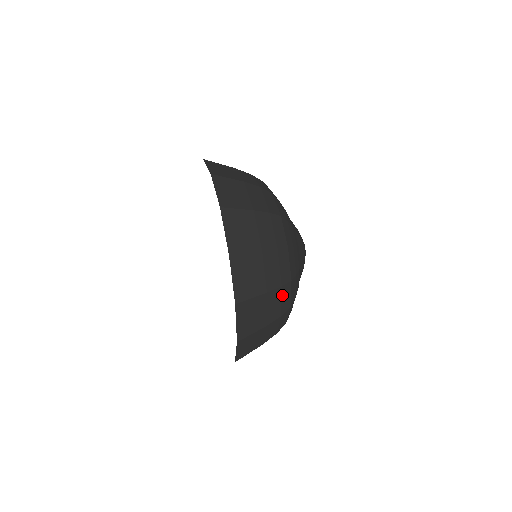
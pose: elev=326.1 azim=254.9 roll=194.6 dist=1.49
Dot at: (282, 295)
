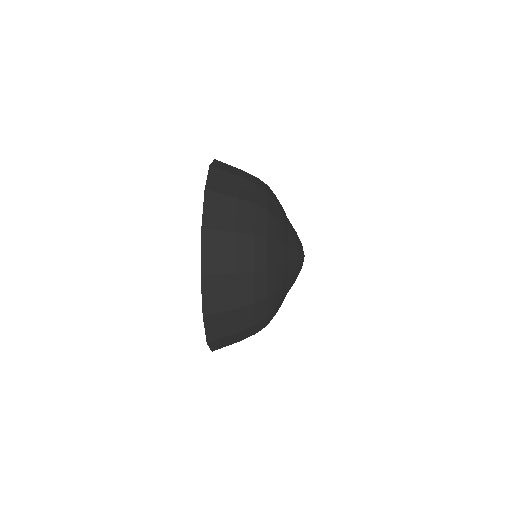
Dot at: (256, 327)
